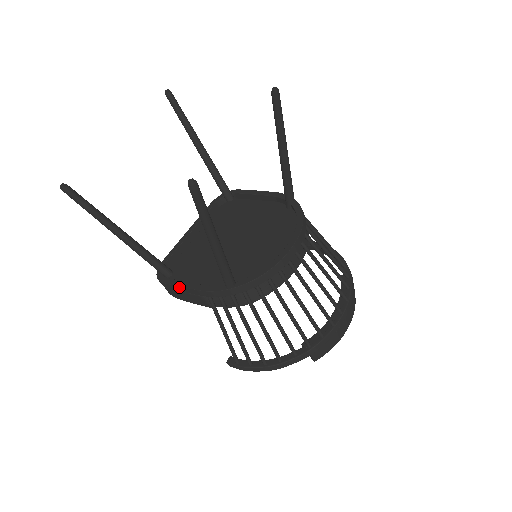
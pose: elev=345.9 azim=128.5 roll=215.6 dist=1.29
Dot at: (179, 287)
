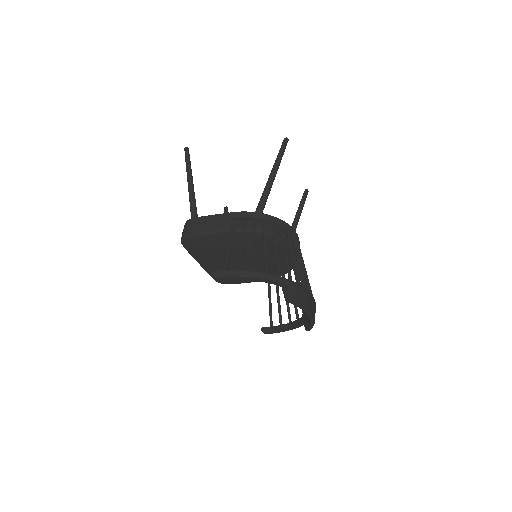
Dot at: (211, 216)
